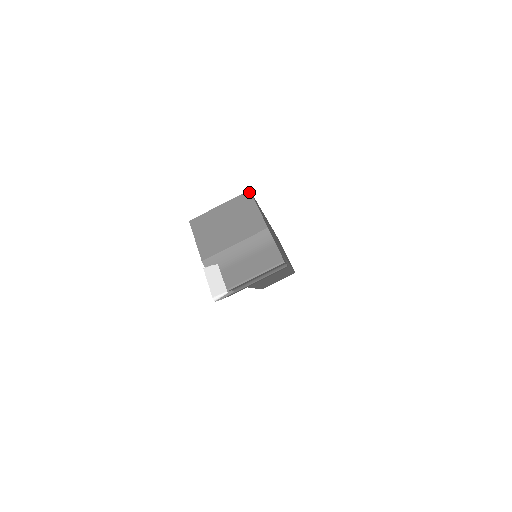
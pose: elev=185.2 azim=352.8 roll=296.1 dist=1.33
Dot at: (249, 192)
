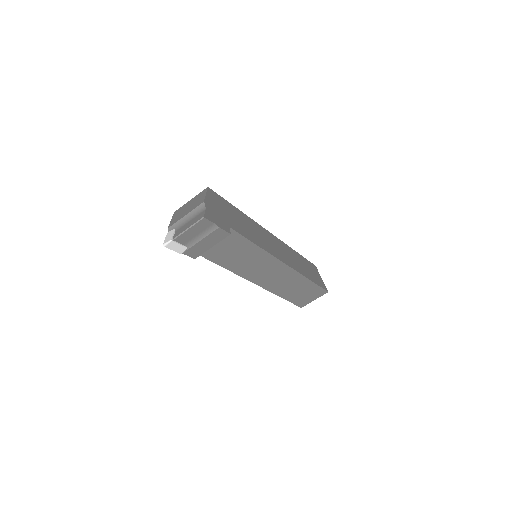
Dot at: (207, 188)
